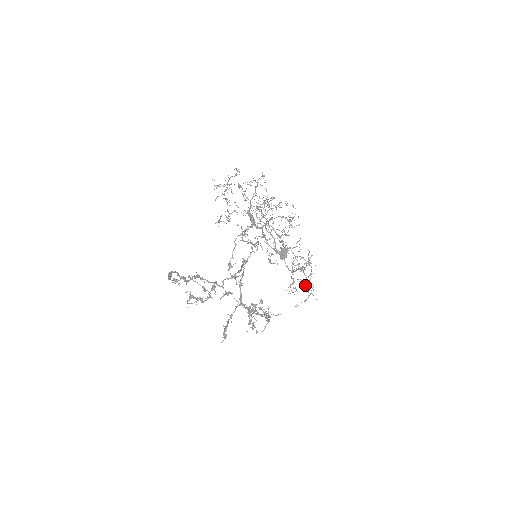
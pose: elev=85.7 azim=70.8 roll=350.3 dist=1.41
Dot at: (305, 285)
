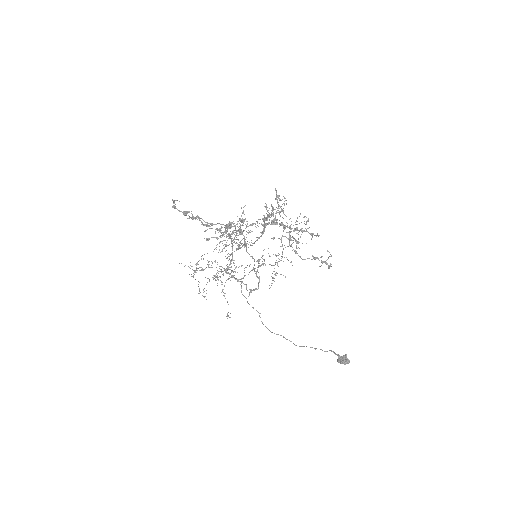
Dot at: occluded
